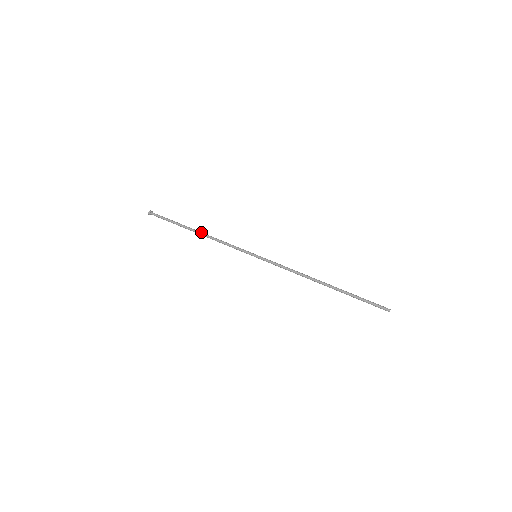
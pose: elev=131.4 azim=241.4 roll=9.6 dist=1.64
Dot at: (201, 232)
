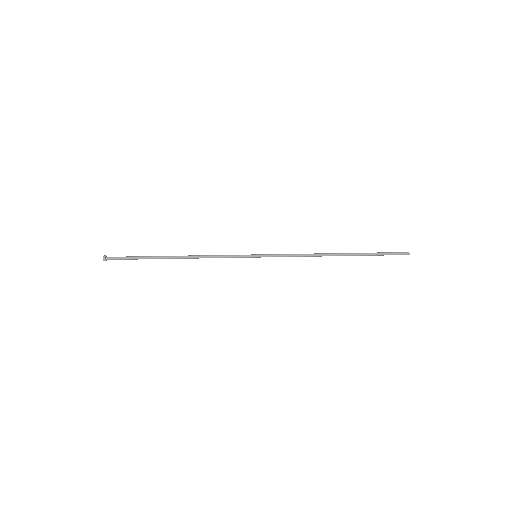
Dot at: (181, 256)
